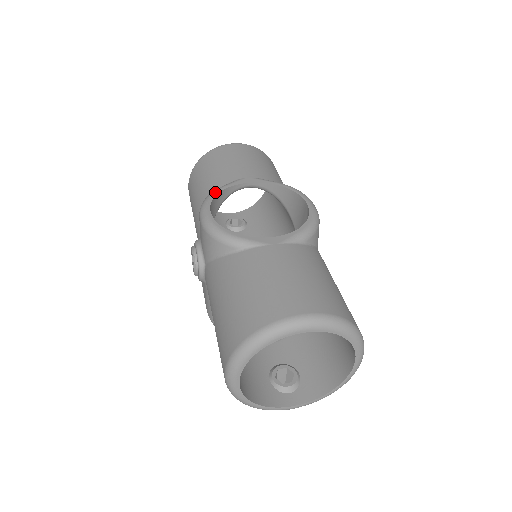
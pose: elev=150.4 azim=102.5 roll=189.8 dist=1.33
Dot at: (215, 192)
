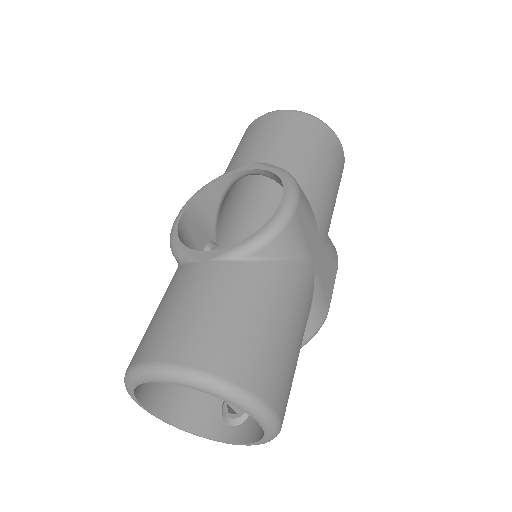
Dot at: (204, 186)
